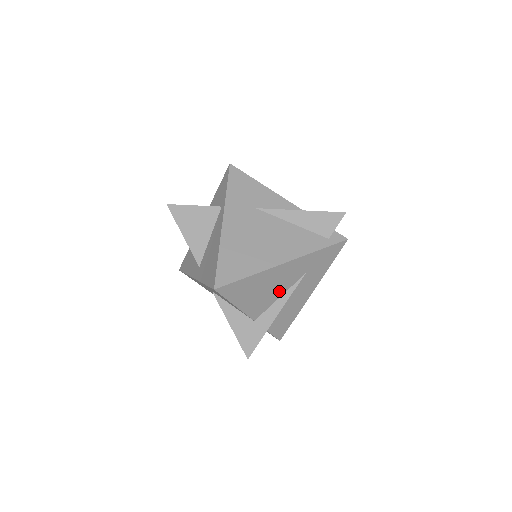
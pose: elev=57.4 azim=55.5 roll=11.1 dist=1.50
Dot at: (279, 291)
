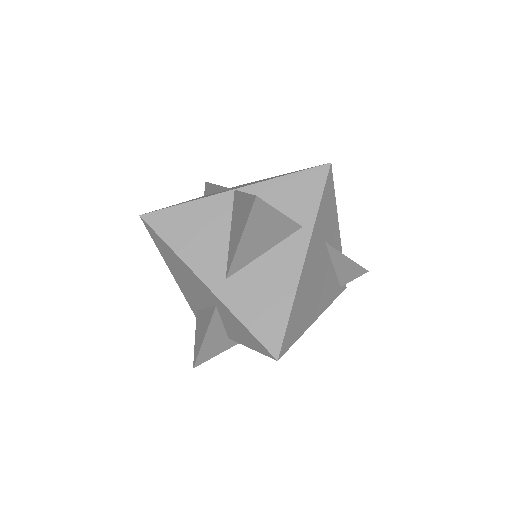
Dot at: occluded
